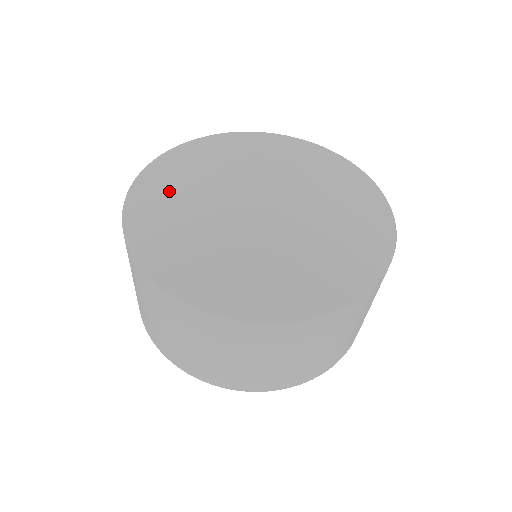
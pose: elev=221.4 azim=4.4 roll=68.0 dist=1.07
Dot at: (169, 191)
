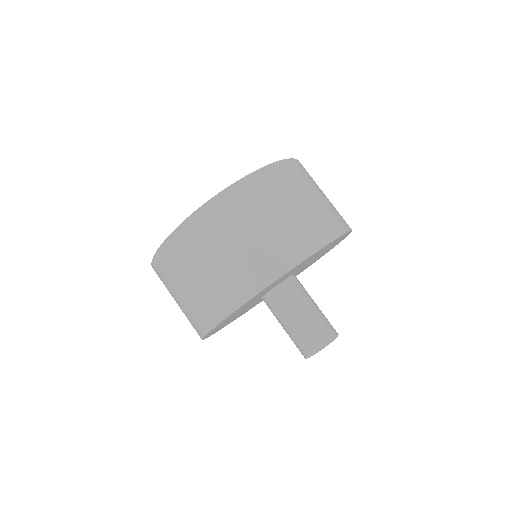
Dot at: occluded
